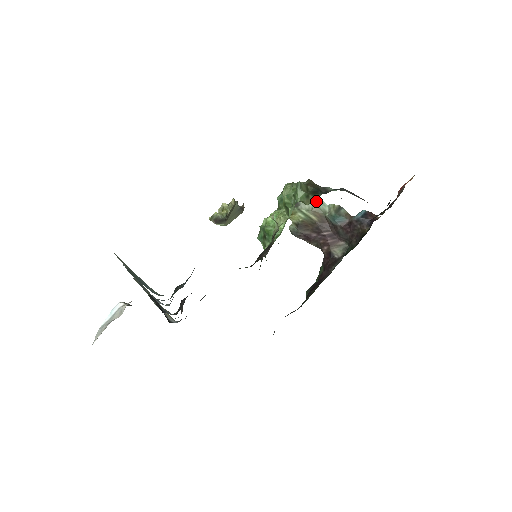
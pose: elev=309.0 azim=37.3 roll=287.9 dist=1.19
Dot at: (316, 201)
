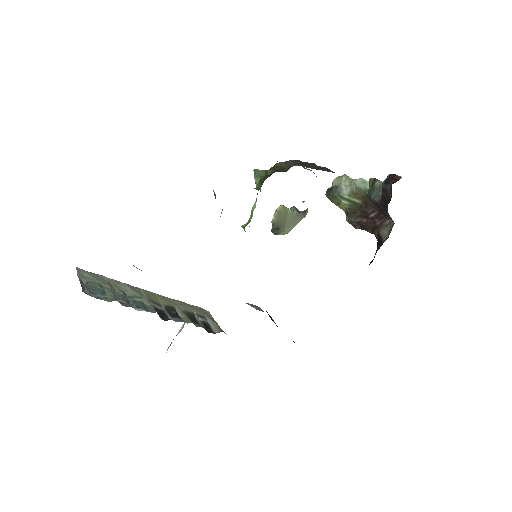
Dot at: (356, 181)
